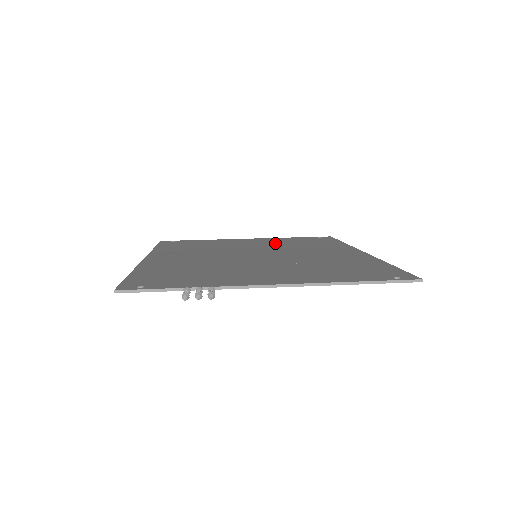
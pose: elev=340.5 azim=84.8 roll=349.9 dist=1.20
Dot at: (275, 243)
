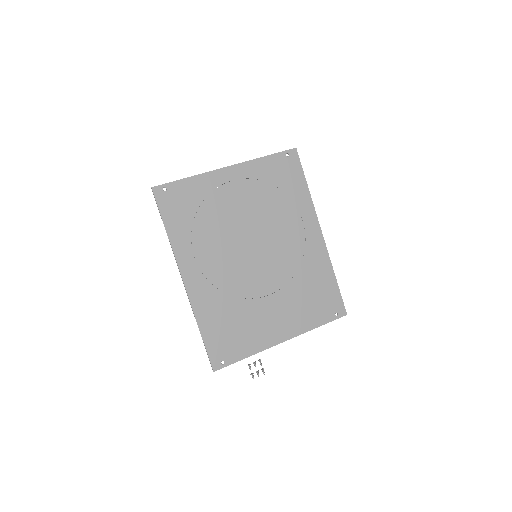
Dot at: (258, 197)
